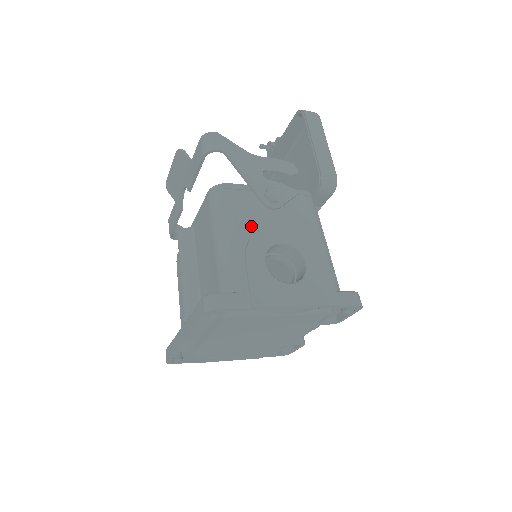
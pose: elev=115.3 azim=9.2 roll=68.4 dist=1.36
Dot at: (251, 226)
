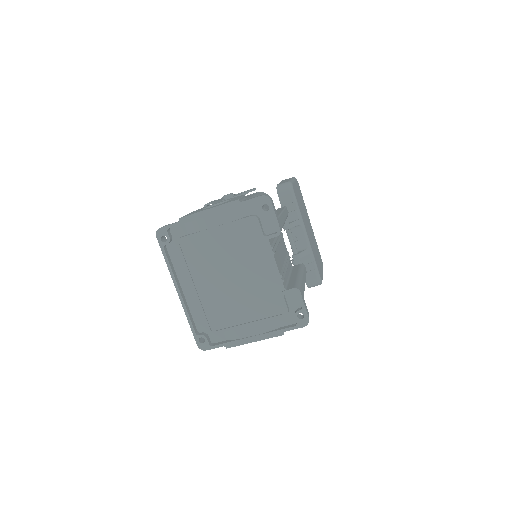
Dot at: occluded
